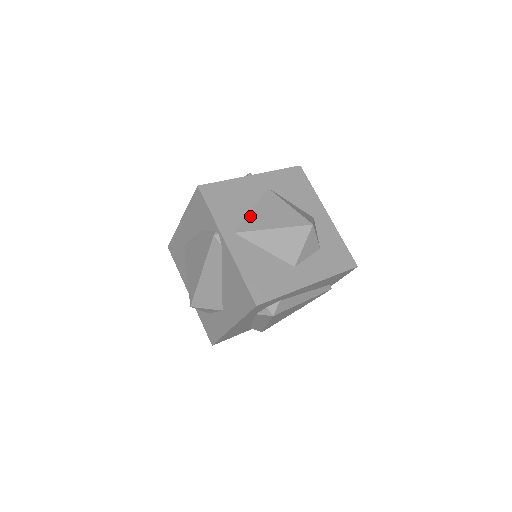
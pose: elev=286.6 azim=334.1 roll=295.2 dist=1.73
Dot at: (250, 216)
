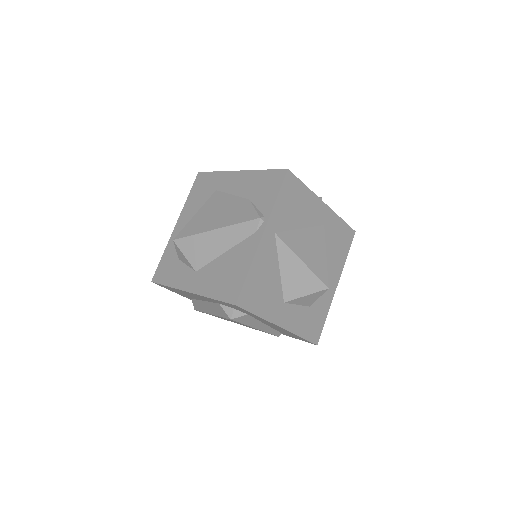
Dot at: (296, 232)
